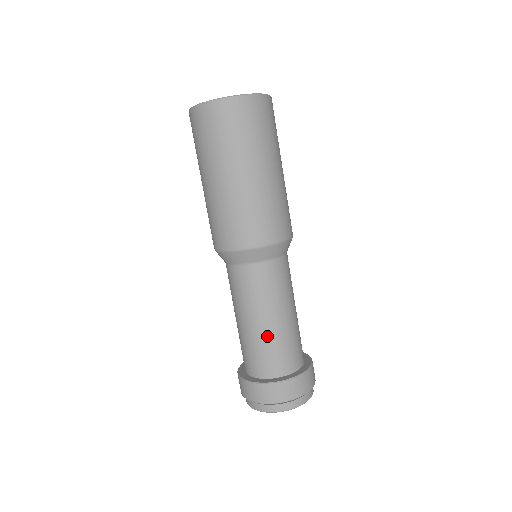
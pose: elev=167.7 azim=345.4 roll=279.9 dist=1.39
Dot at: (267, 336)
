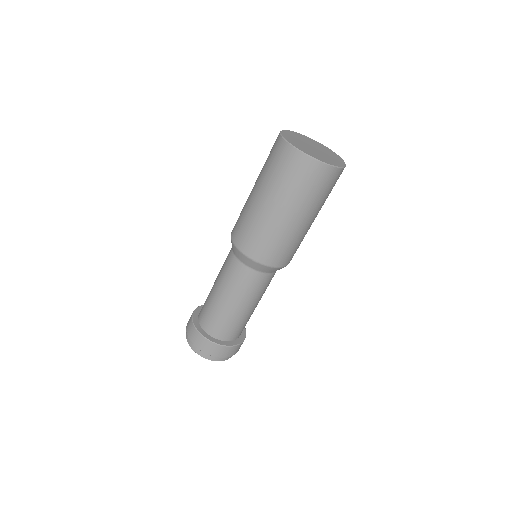
Dot at: (240, 317)
